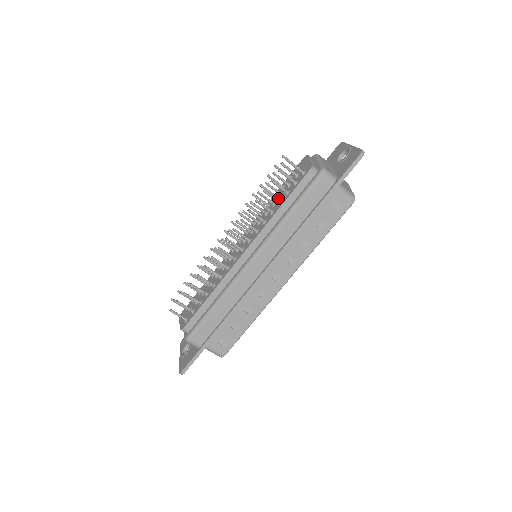
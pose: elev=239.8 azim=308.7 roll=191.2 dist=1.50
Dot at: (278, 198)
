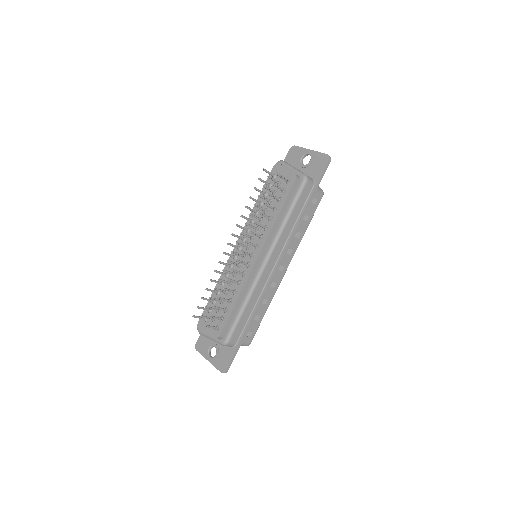
Dot at: occluded
